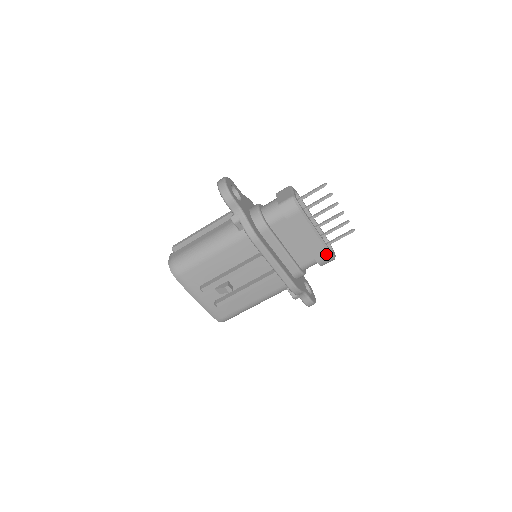
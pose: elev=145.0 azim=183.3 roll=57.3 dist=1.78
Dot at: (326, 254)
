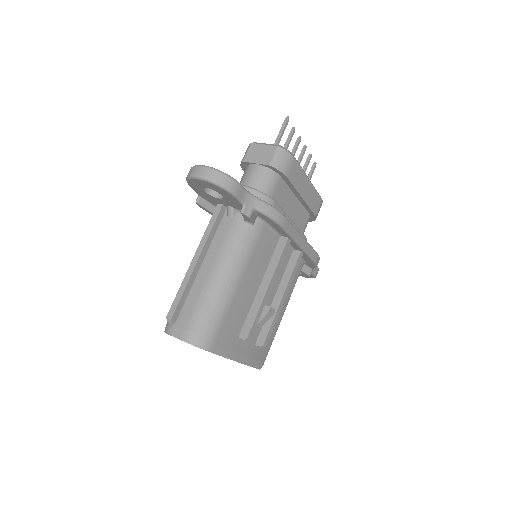
Dot at: (319, 201)
